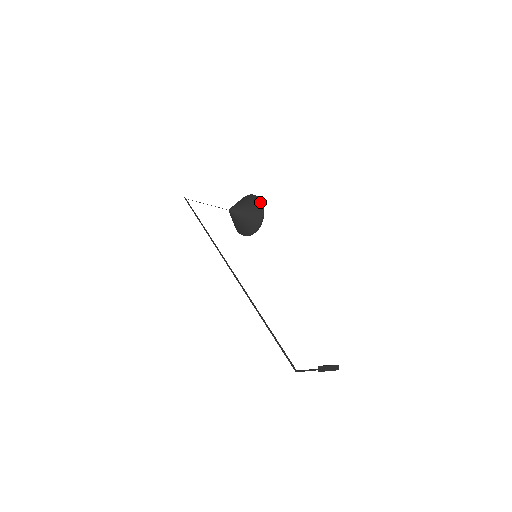
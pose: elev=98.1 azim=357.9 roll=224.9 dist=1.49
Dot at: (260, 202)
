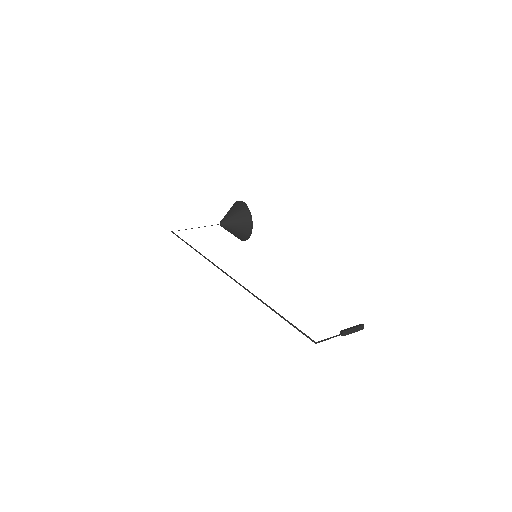
Dot at: (247, 211)
